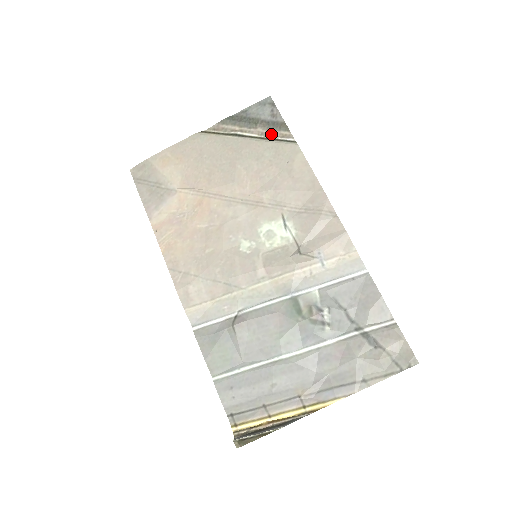
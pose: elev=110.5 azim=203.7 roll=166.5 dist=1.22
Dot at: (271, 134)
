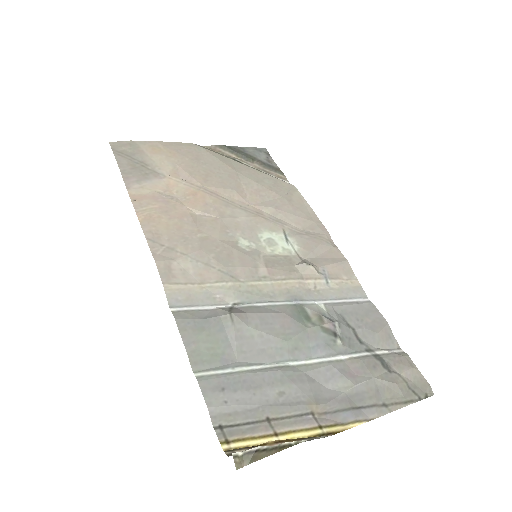
Dot at: (267, 172)
